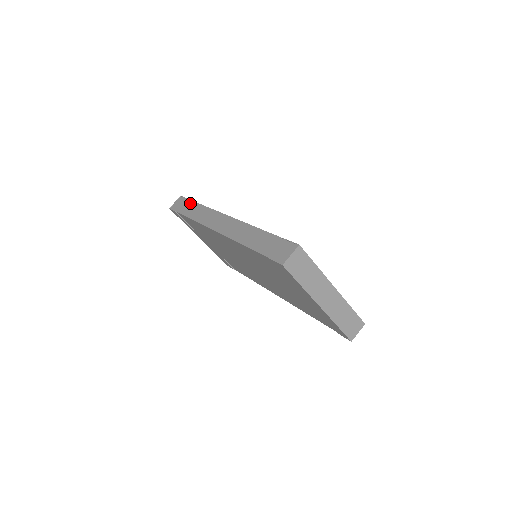
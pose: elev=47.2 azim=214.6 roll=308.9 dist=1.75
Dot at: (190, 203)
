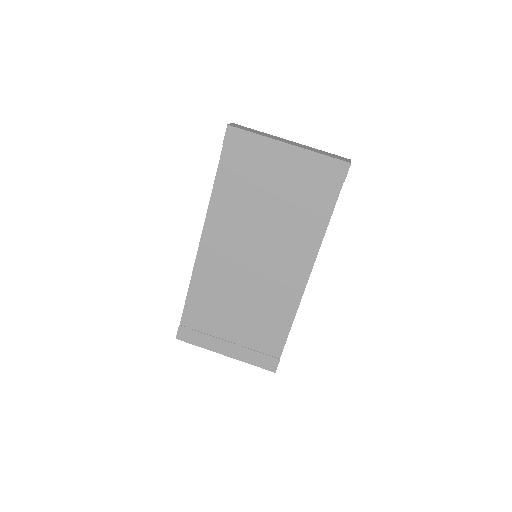
Dot at: occluded
